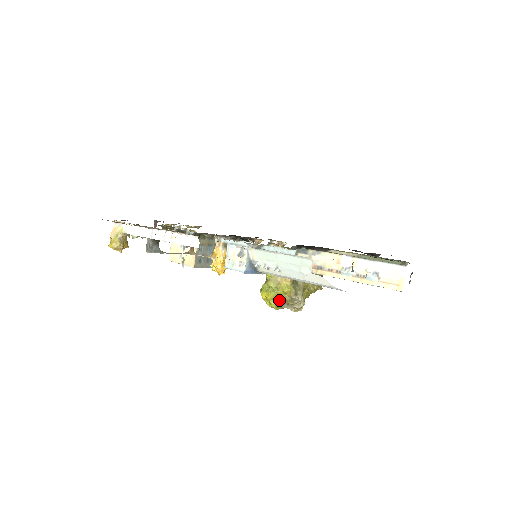
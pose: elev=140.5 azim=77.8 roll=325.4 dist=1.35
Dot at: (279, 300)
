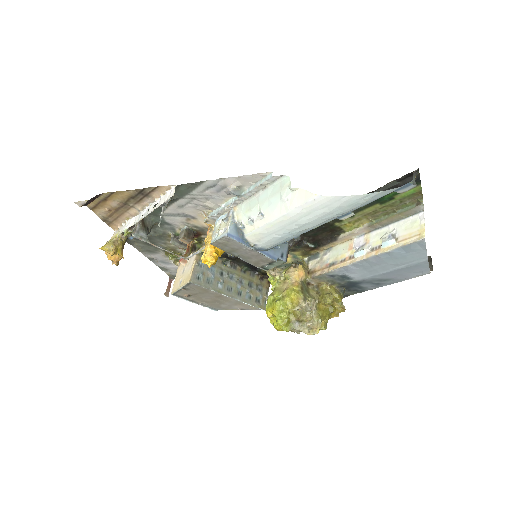
Dot at: (287, 314)
